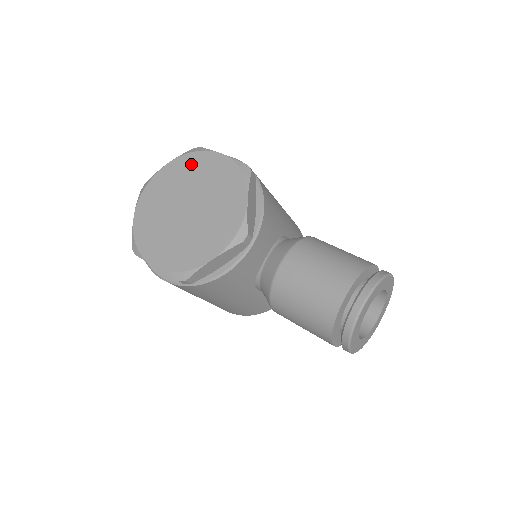
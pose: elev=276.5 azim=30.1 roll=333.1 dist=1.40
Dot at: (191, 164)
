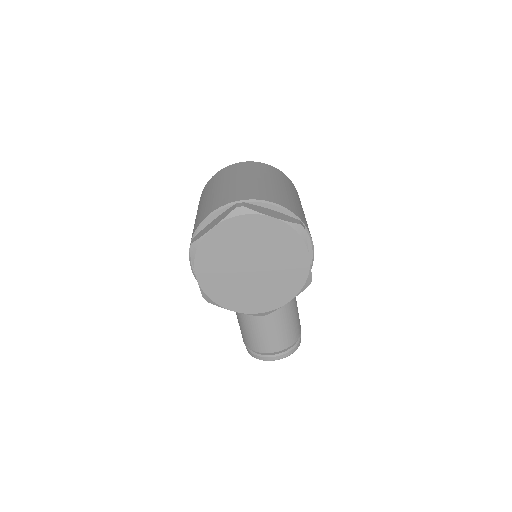
Dot at: (287, 240)
